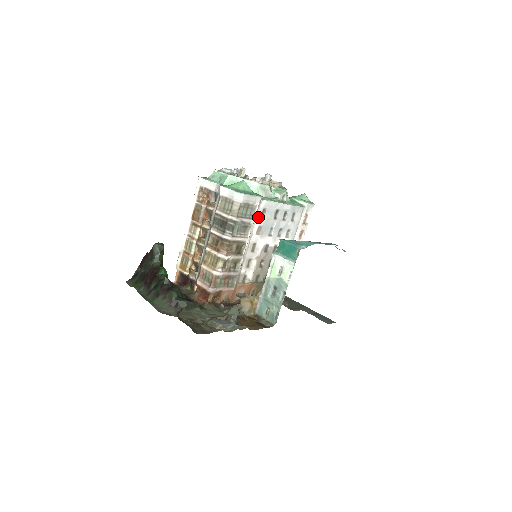
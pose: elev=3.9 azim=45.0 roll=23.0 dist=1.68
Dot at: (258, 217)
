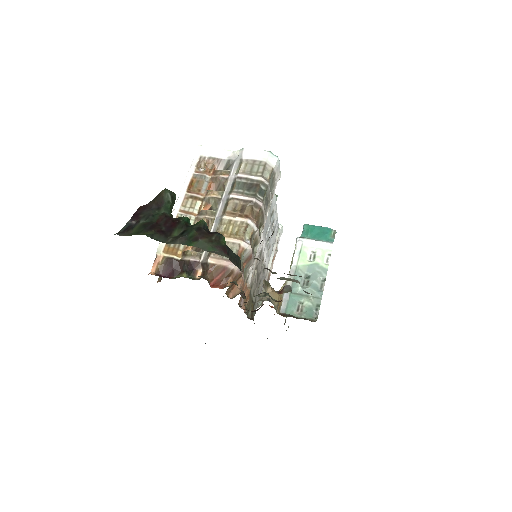
Dot at: occluded
